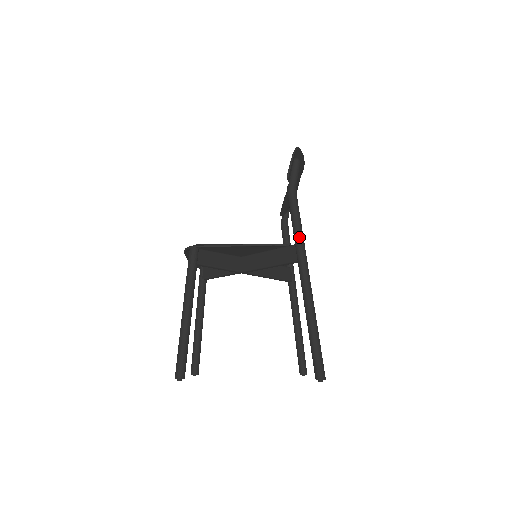
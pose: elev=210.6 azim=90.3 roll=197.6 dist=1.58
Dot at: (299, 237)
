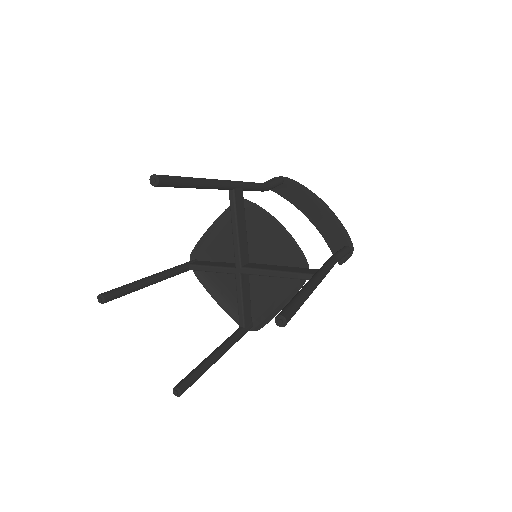
Dot at: occluded
